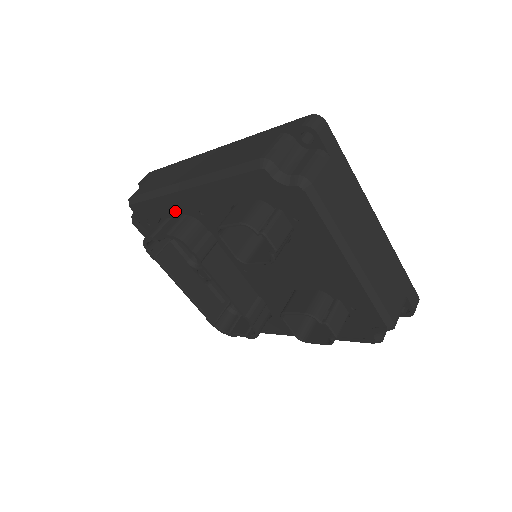
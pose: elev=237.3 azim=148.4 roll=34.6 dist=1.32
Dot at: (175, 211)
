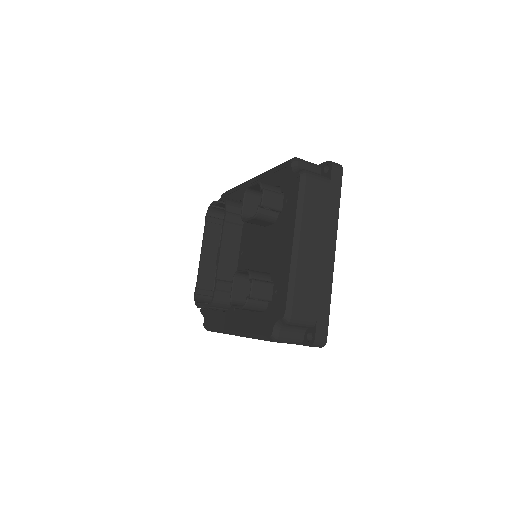
Dot at: (239, 198)
